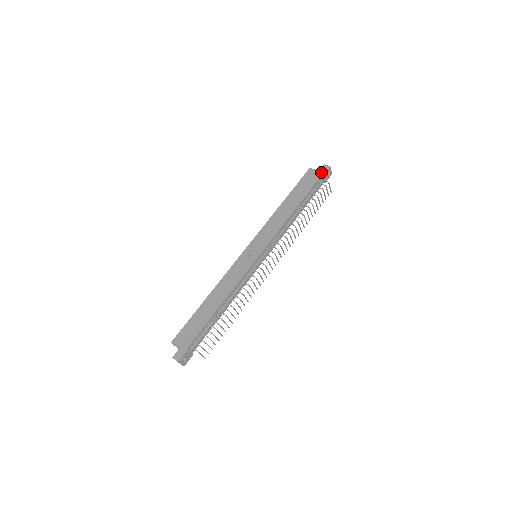
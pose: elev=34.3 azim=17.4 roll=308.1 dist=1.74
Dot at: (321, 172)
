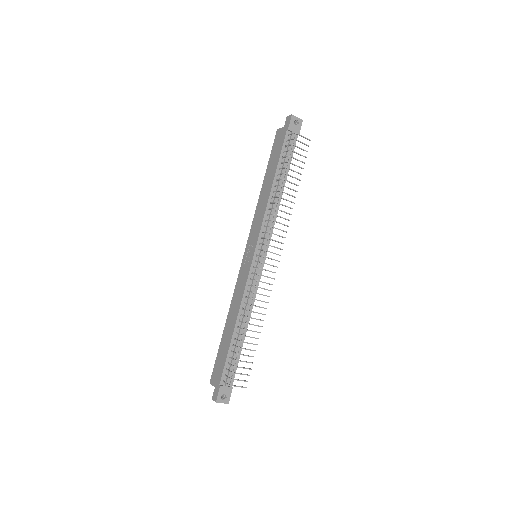
Dot at: (286, 127)
